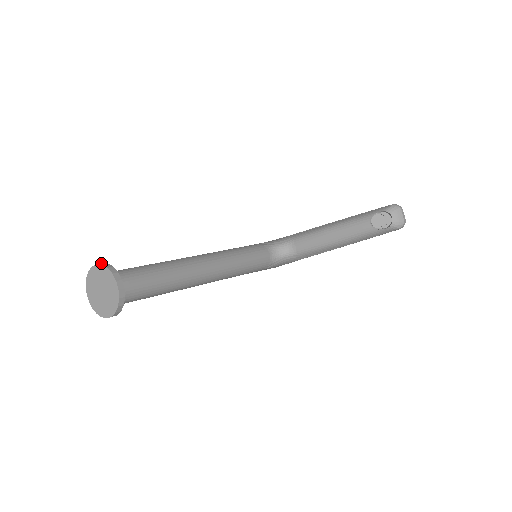
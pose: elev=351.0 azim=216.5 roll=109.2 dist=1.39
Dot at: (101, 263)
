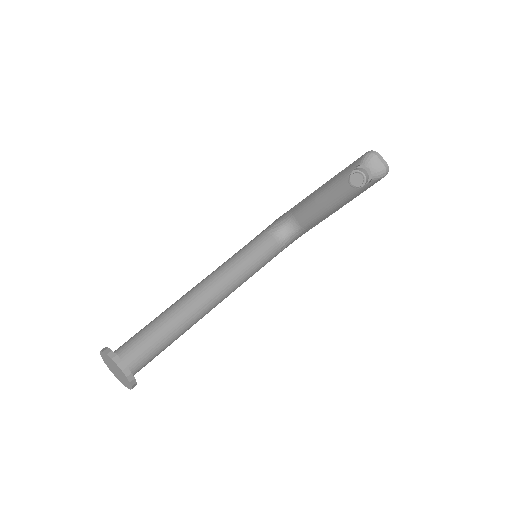
Dot at: (103, 349)
